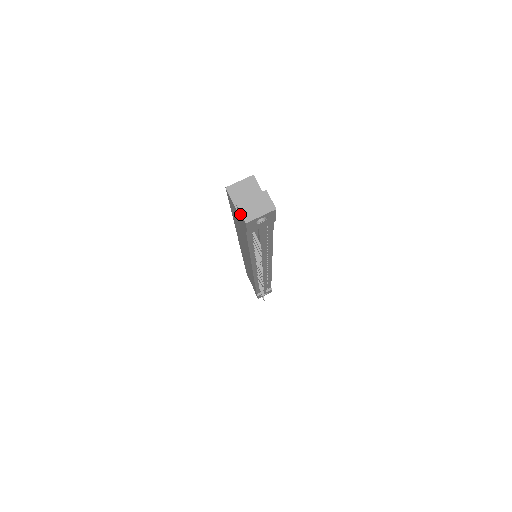
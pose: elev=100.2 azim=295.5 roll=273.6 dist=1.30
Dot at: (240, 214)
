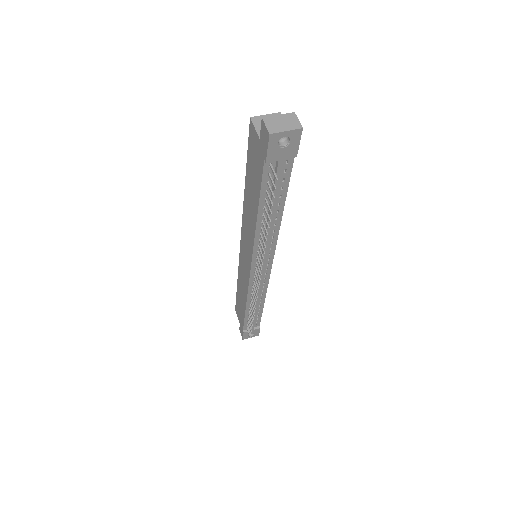
Dot at: (264, 131)
